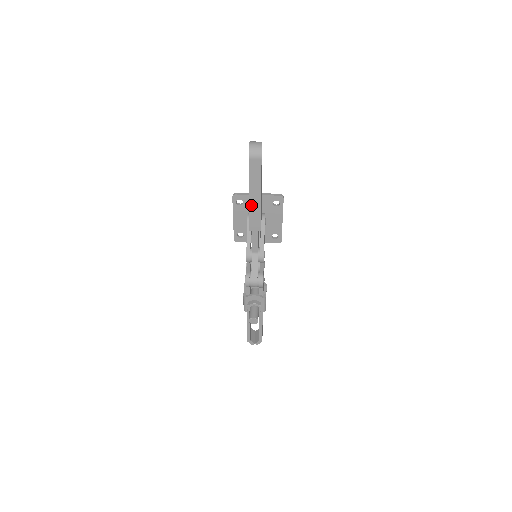
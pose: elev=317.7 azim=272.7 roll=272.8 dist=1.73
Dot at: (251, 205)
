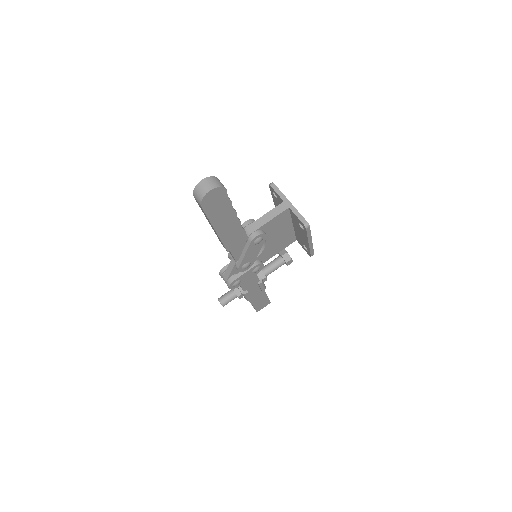
Dot at: occluded
